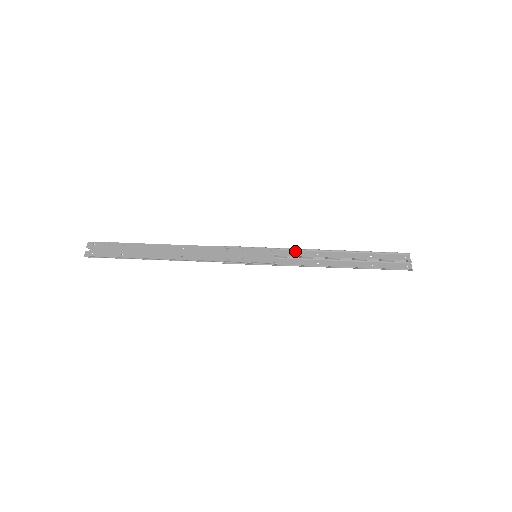
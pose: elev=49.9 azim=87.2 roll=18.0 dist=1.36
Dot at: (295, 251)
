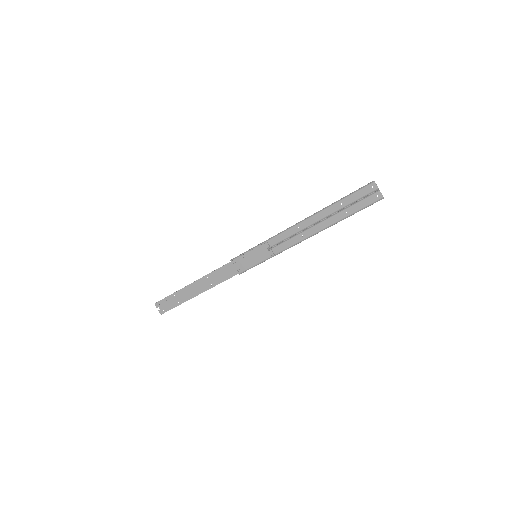
Dot at: (280, 235)
